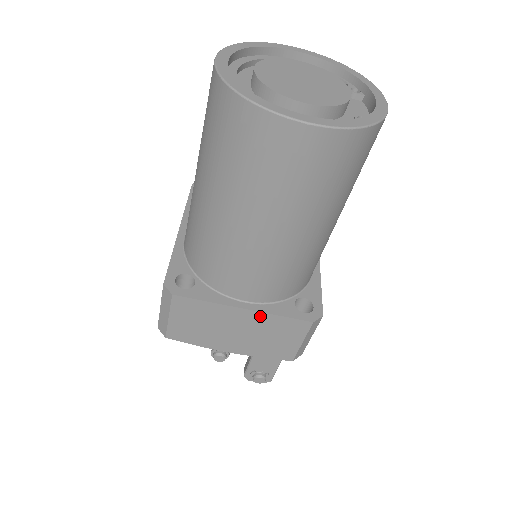
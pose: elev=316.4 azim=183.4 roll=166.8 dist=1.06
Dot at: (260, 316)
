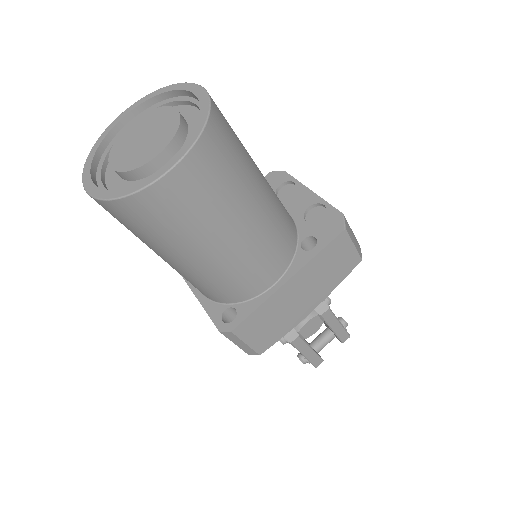
Dot at: (203, 306)
